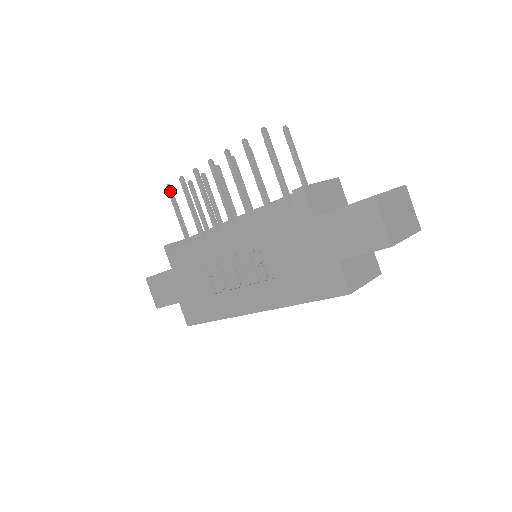
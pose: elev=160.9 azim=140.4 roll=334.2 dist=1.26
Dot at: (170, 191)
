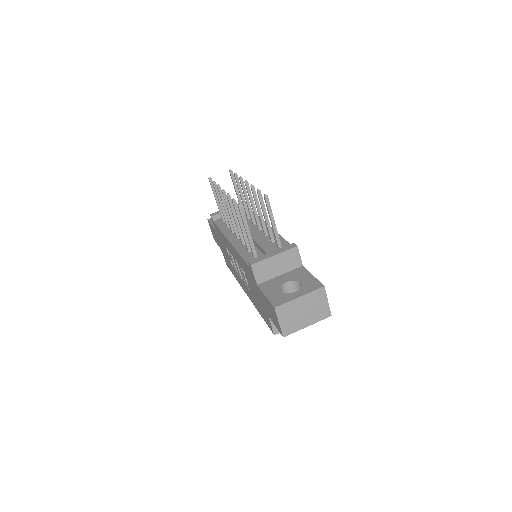
Dot at: (210, 183)
